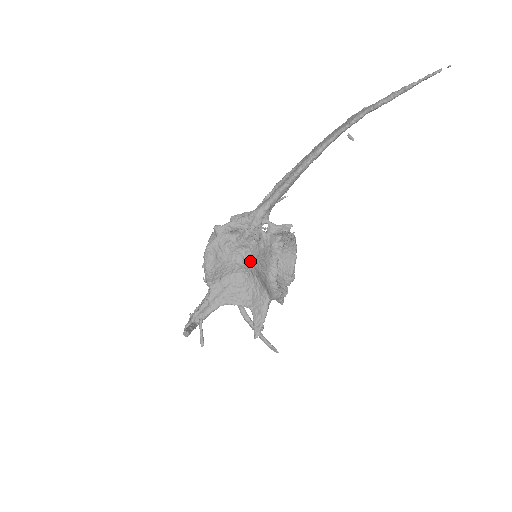
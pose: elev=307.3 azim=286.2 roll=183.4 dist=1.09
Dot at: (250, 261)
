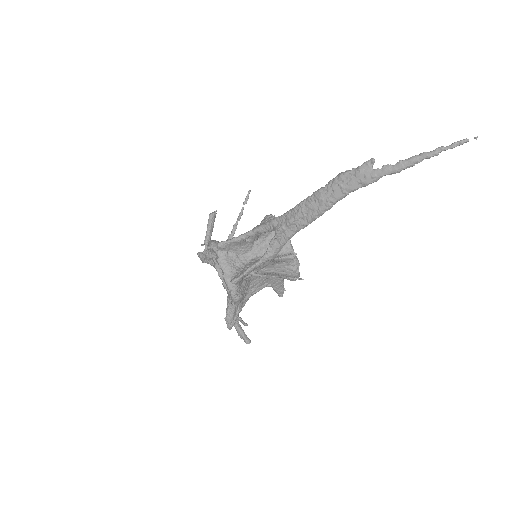
Dot at: (265, 273)
